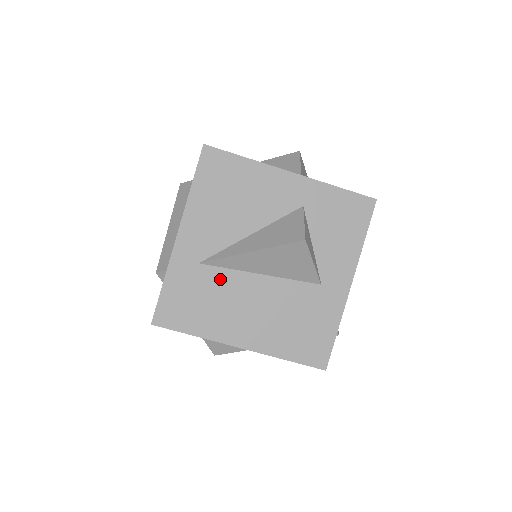
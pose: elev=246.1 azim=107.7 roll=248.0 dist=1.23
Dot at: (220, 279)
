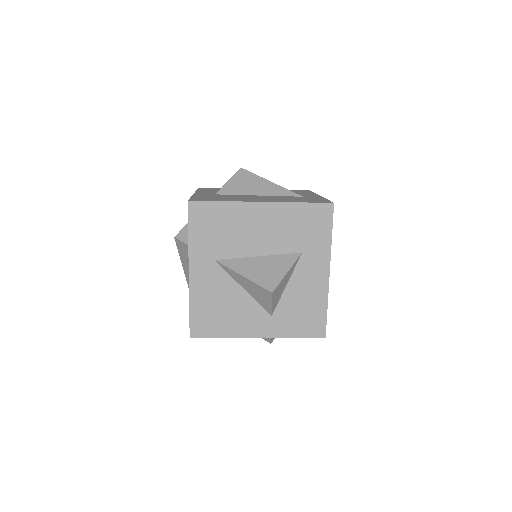
Dot at: occluded
